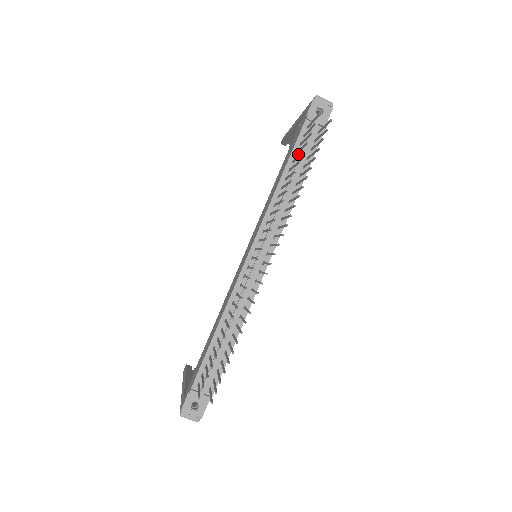
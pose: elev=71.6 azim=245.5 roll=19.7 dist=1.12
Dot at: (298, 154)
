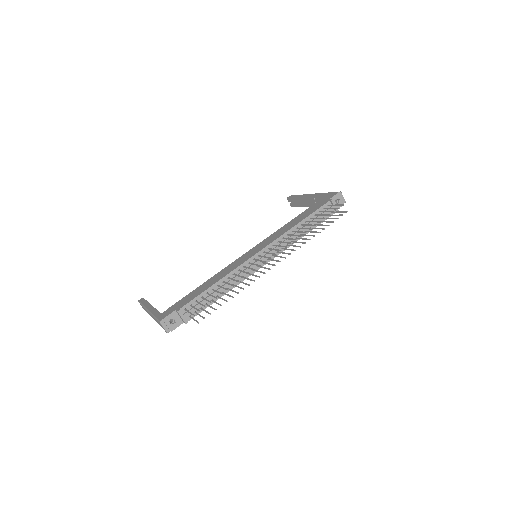
Dot at: (315, 216)
